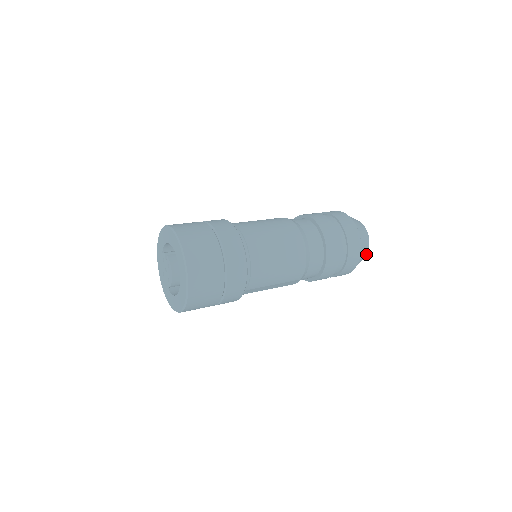
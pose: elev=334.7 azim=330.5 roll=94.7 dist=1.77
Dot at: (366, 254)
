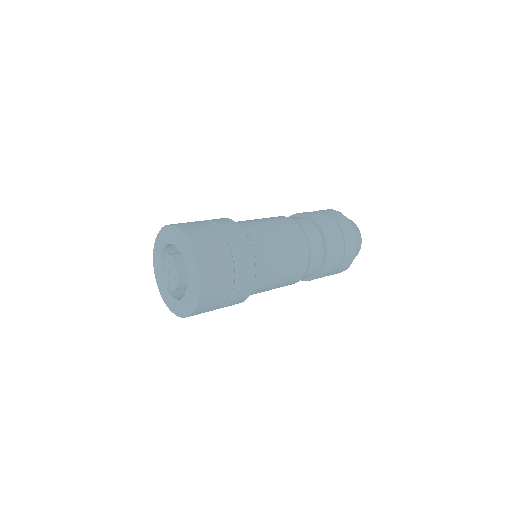
Dot at: (360, 235)
